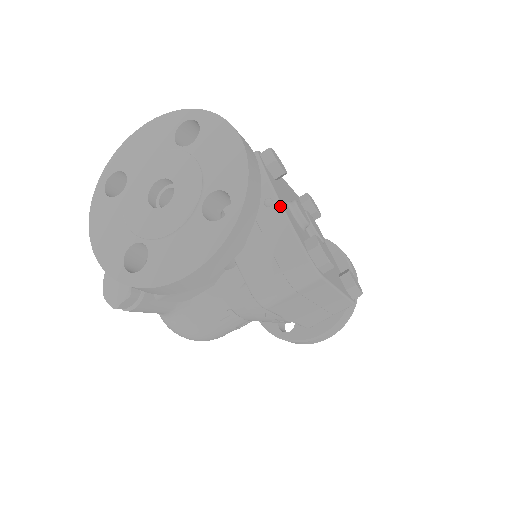
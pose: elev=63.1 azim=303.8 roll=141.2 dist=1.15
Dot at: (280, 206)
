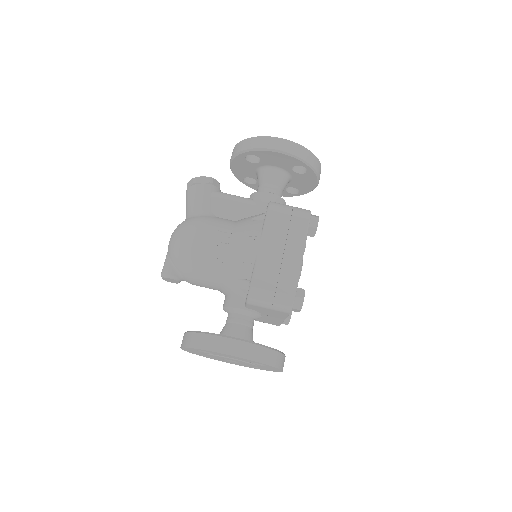
Dot at: occluded
